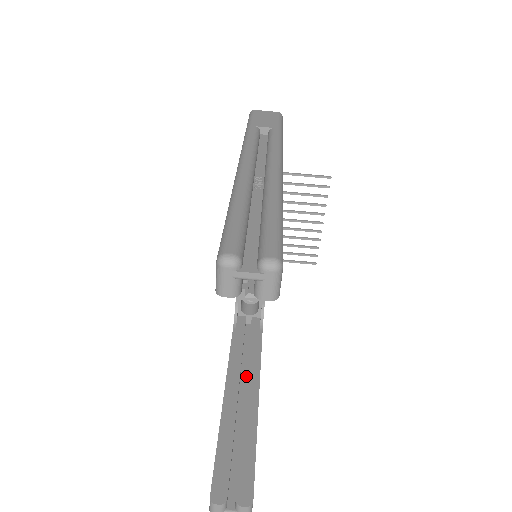
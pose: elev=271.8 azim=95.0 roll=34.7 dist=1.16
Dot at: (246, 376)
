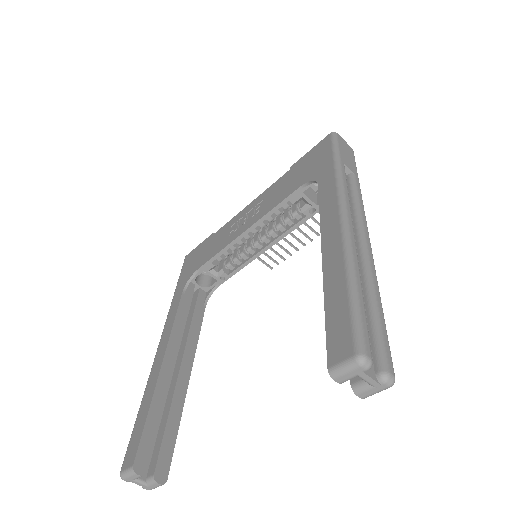
Dot at: (180, 347)
